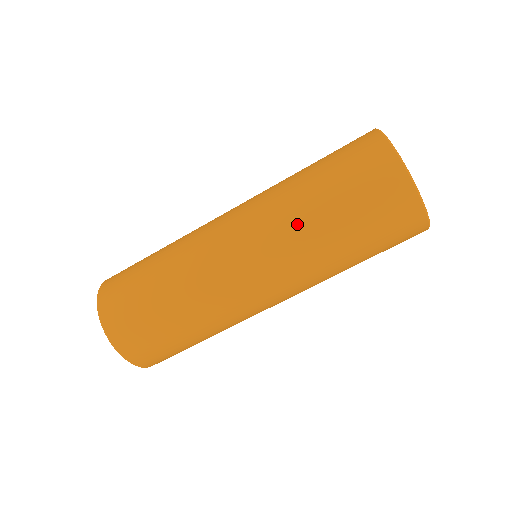
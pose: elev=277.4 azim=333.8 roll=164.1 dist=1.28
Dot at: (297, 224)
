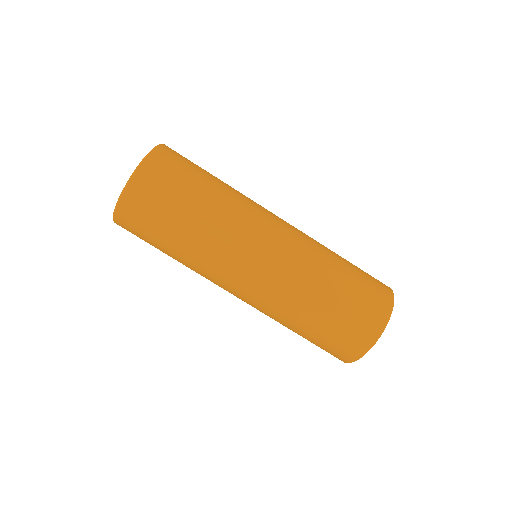
Dot at: (300, 294)
